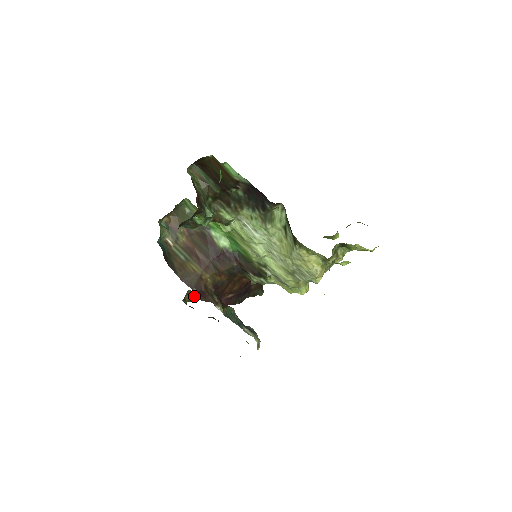
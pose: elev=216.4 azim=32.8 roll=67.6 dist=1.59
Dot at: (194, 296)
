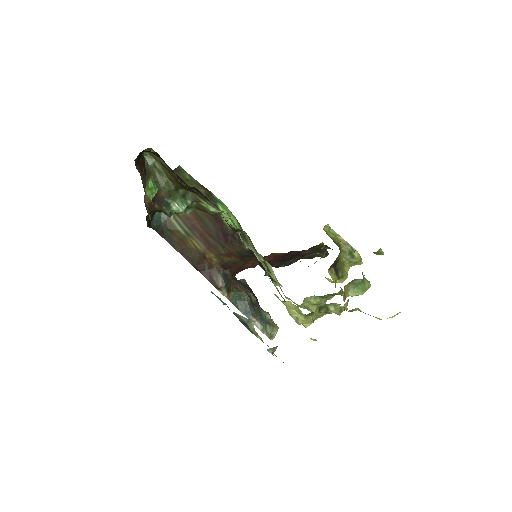
Dot at: occluded
